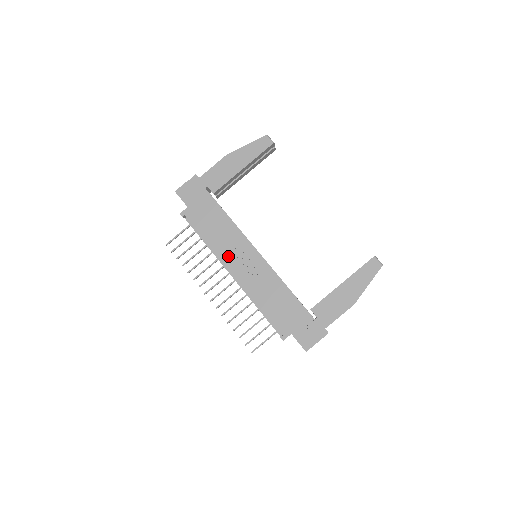
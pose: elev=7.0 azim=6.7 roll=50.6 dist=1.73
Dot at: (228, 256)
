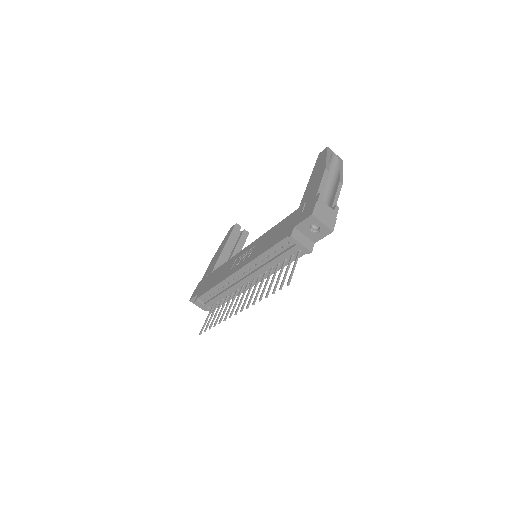
Dot at: (230, 271)
